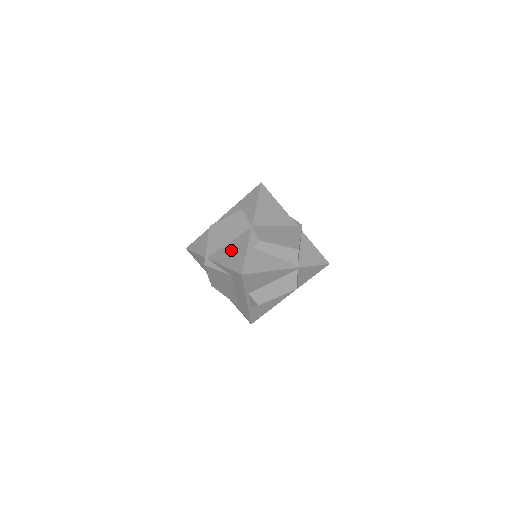
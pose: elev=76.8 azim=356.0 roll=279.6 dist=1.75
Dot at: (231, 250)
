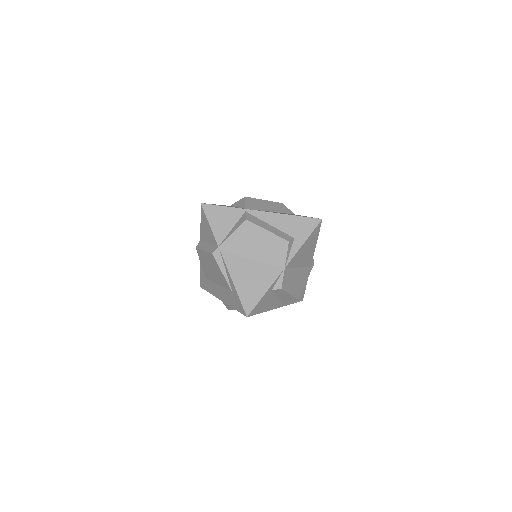
Dot at: (250, 273)
